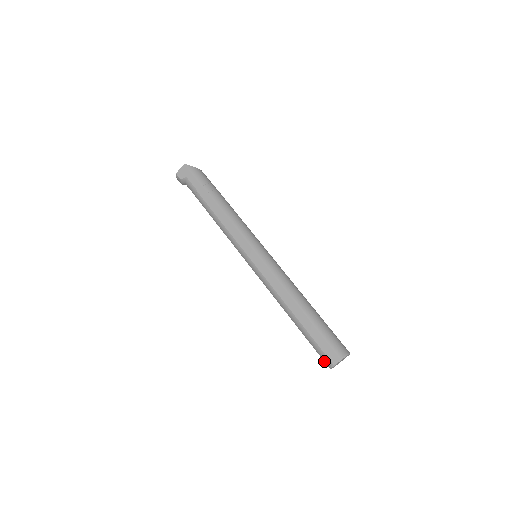
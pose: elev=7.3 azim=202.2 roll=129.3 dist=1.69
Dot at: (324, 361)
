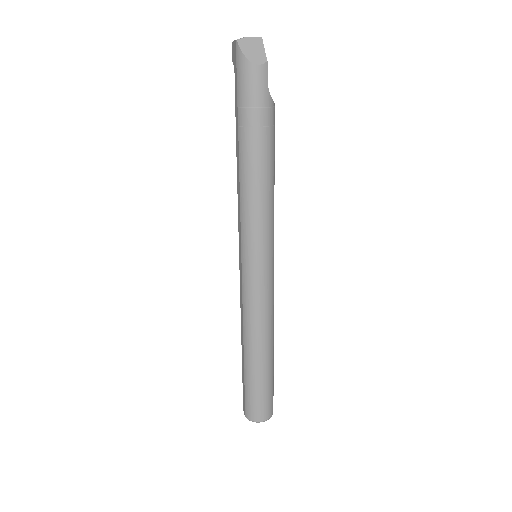
Dot at: occluded
